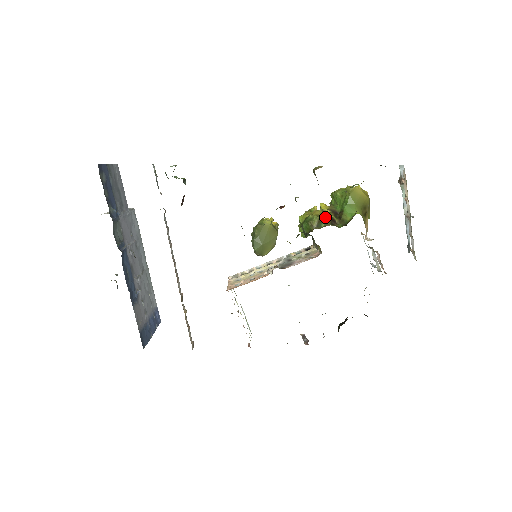
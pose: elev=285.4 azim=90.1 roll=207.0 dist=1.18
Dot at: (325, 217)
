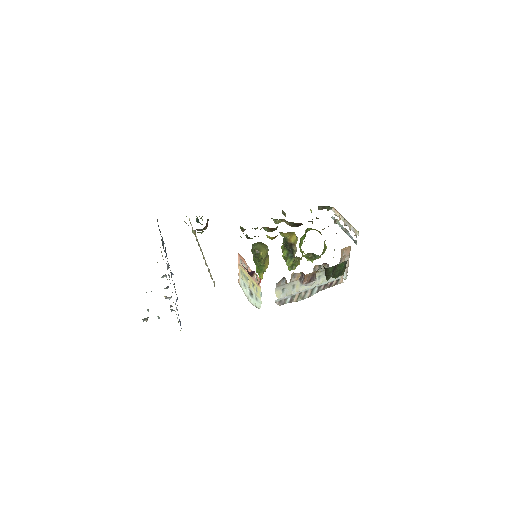
Dot at: occluded
